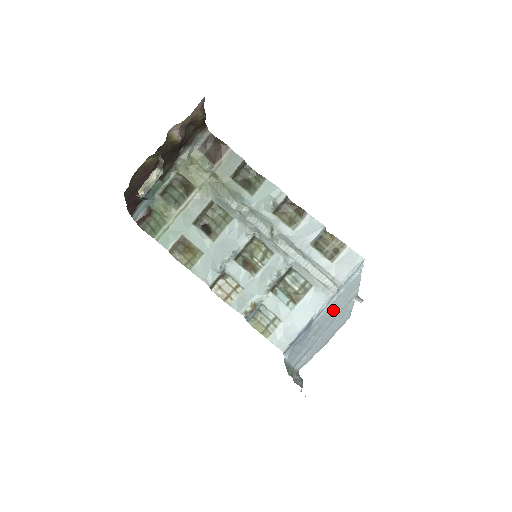
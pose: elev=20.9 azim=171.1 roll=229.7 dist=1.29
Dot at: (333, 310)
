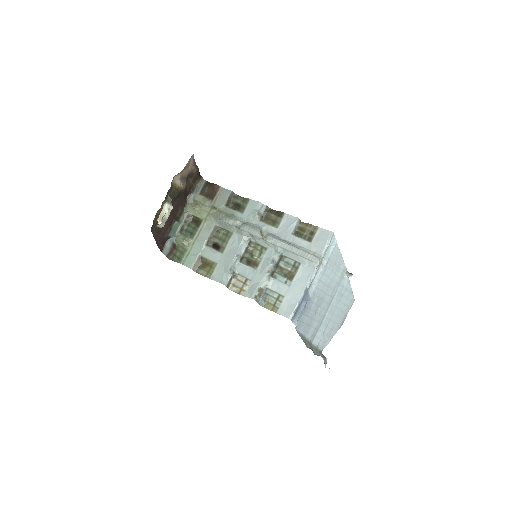
Dot at: (327, 284)
